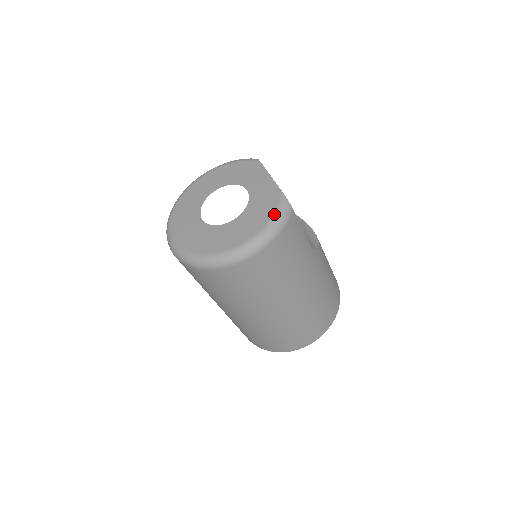
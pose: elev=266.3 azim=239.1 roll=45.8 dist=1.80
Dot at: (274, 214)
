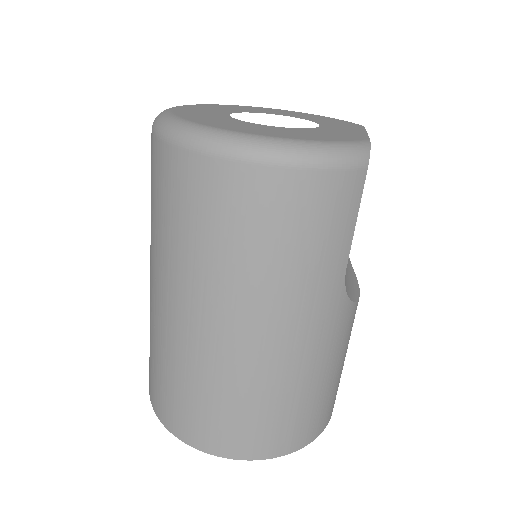
Dot at: (335, 141)
